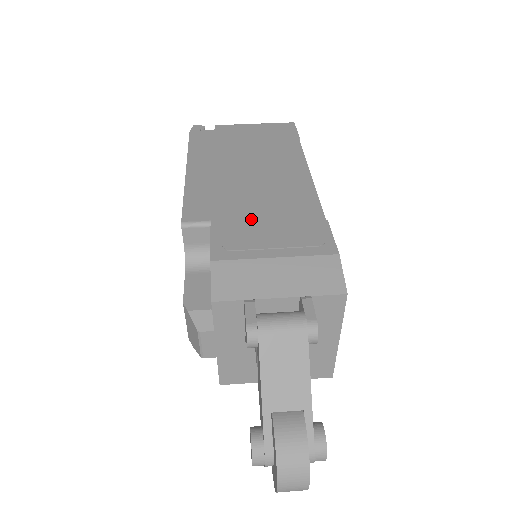
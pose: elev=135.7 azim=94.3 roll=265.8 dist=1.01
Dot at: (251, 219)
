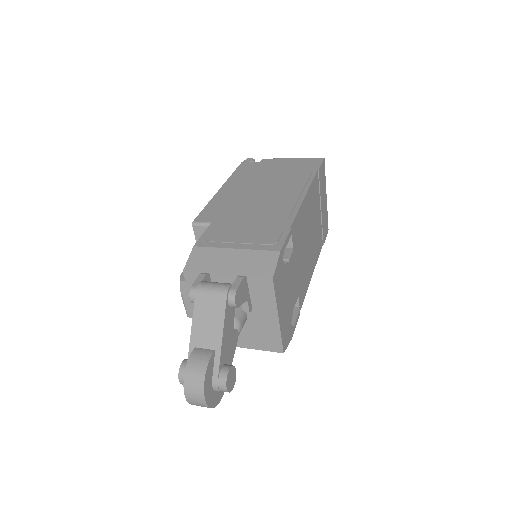
Dot at: (238, 223)
